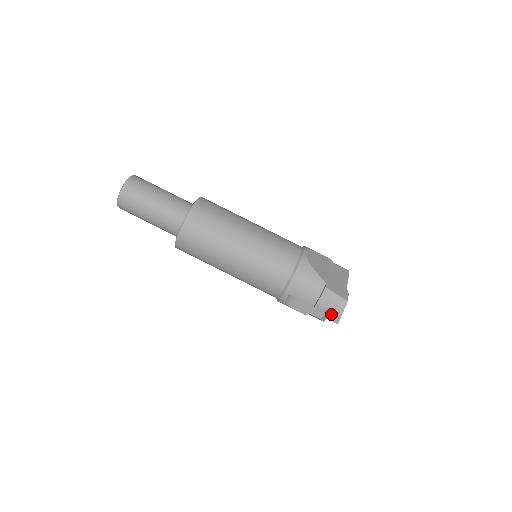
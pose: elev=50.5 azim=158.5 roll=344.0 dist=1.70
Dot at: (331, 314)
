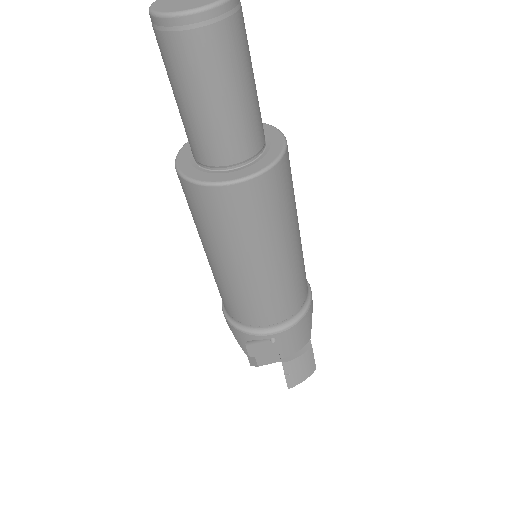
Dot at: (293, 377)
